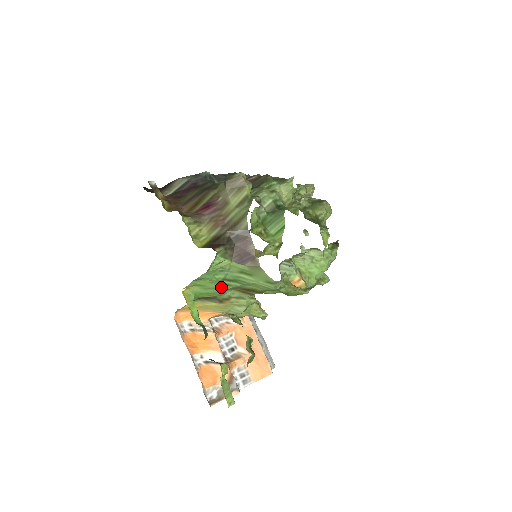
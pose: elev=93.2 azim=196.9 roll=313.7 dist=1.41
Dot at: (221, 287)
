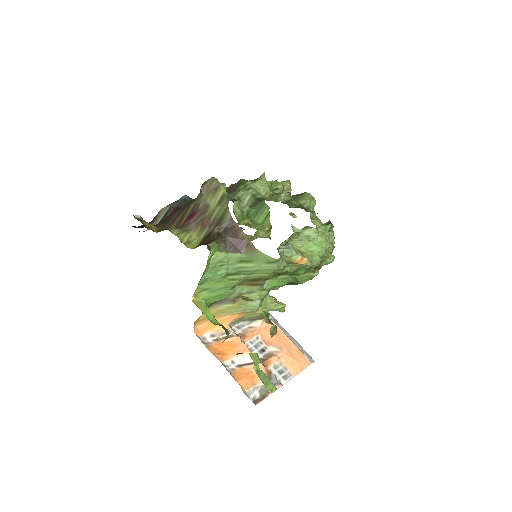
Dot at: (228, 285)
